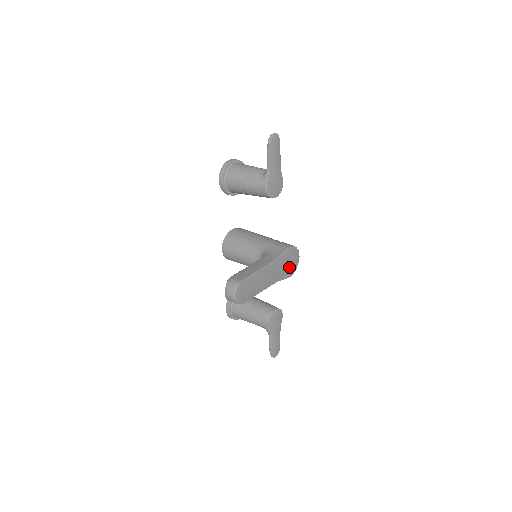
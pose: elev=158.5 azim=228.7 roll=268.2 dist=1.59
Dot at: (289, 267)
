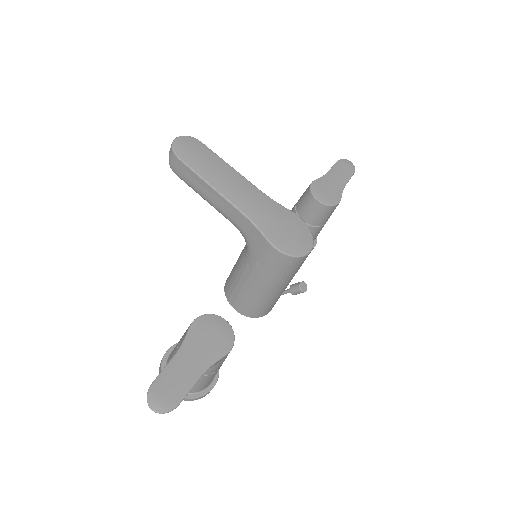
Dot at: (282, 232)
